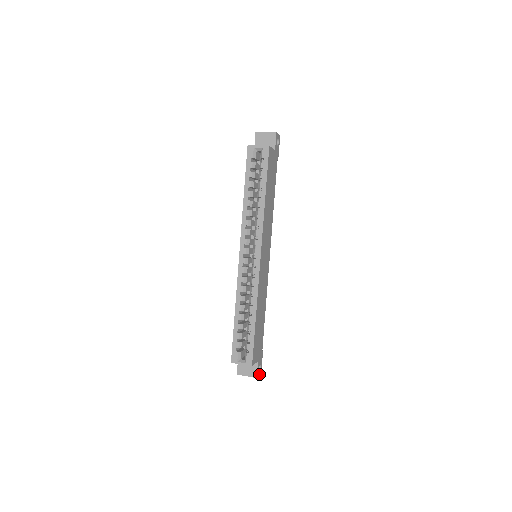
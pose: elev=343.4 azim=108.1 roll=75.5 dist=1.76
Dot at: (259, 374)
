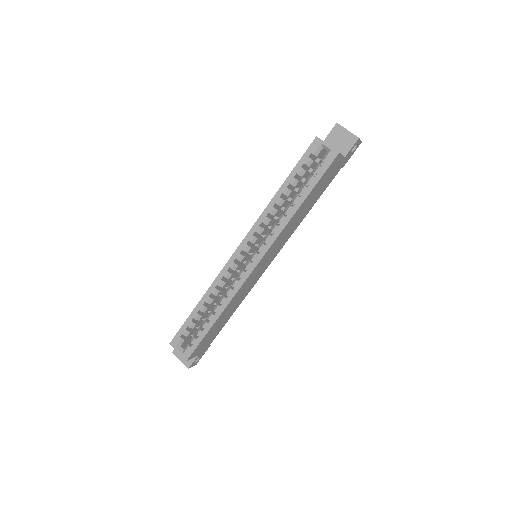
Dot at: (194, 365)
